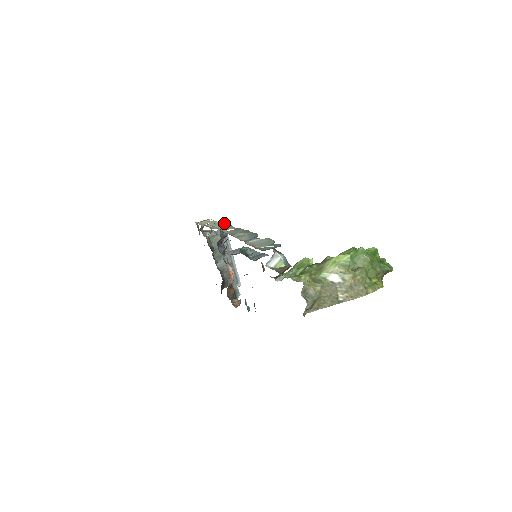
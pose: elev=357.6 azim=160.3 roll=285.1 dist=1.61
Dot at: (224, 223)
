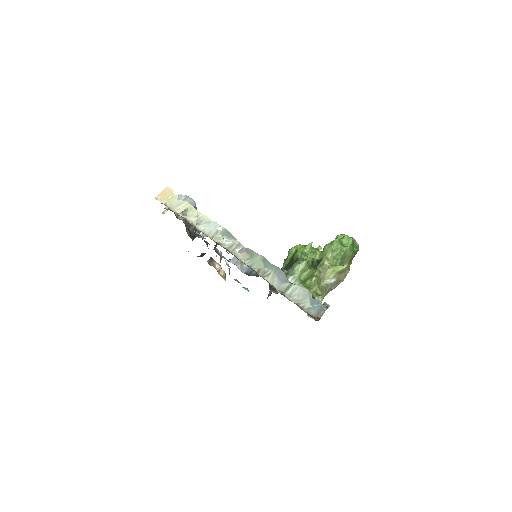
Dot at: (216, 225)
